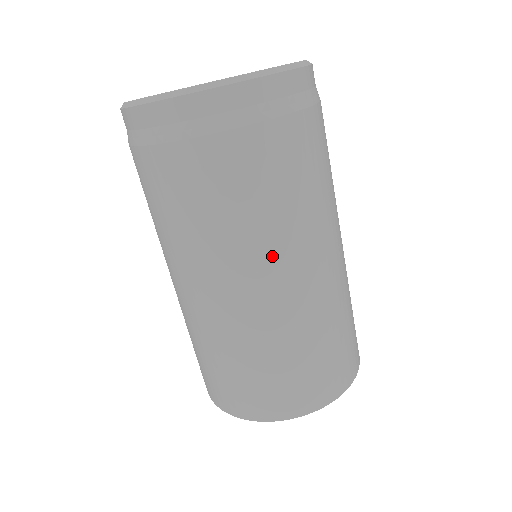
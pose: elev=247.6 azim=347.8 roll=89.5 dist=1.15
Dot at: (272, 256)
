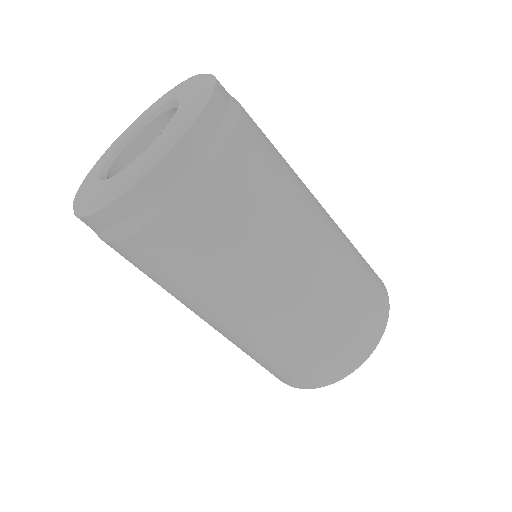
Dot at: (228, 302)
